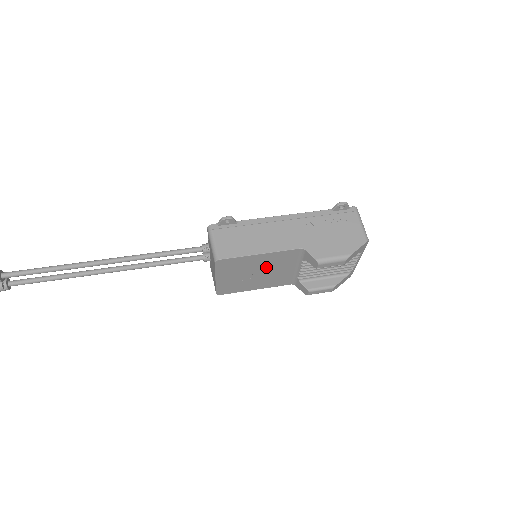
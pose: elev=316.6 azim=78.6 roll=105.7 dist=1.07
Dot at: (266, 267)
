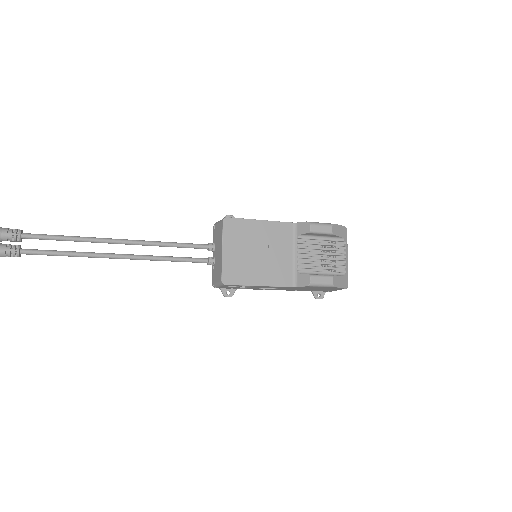
Dot at: (267, 245)
